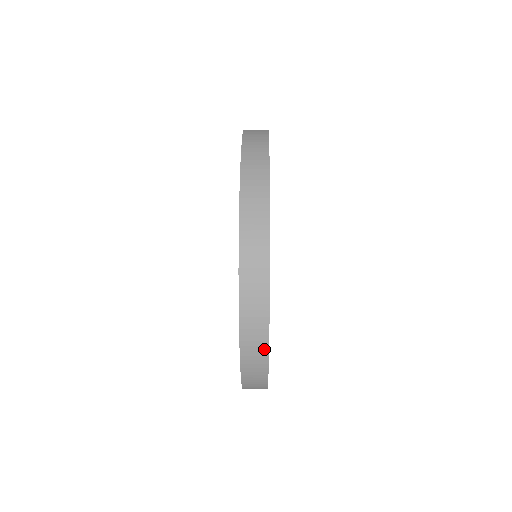
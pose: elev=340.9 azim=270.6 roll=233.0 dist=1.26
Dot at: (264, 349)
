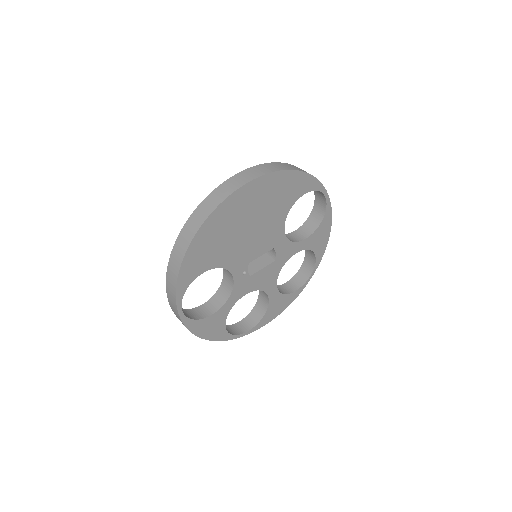
Dot at: (239, 335)
